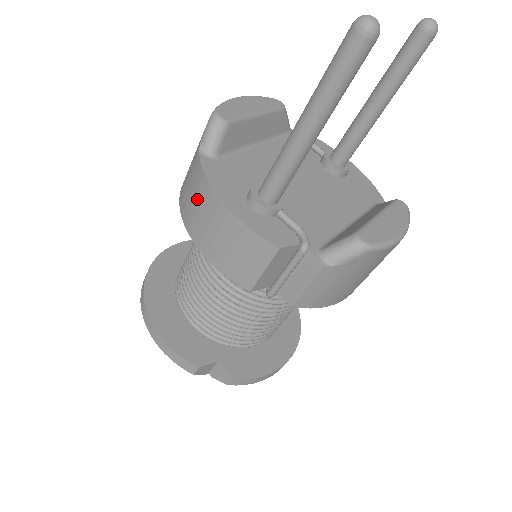
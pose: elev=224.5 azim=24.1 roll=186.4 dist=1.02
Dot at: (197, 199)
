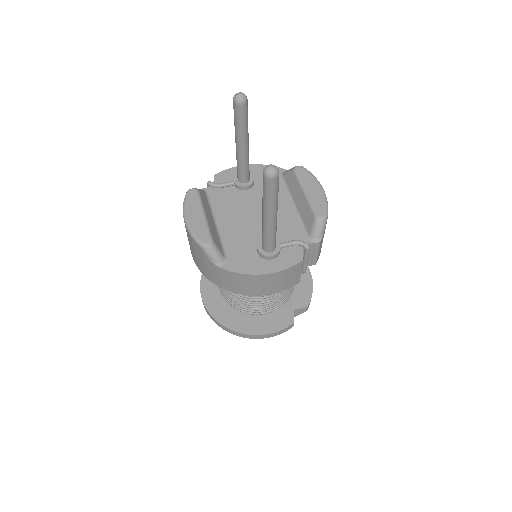
Dot at: (243, 283)
